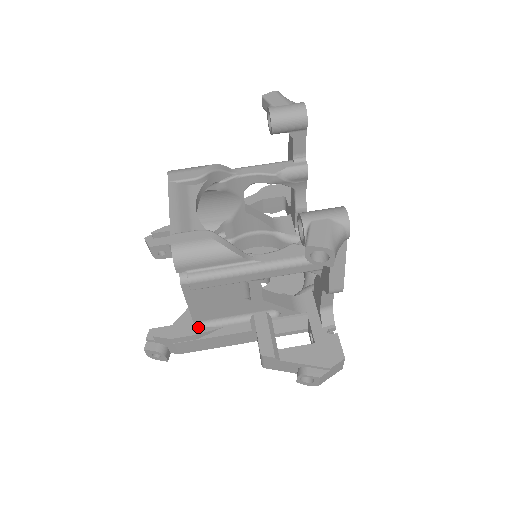
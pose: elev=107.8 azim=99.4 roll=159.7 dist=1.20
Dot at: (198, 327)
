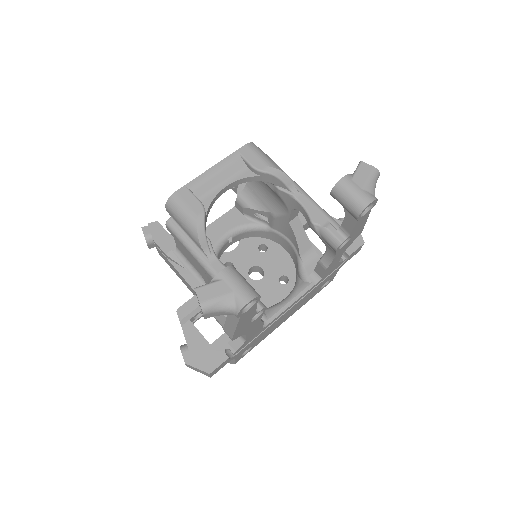
Dot at: occluded
